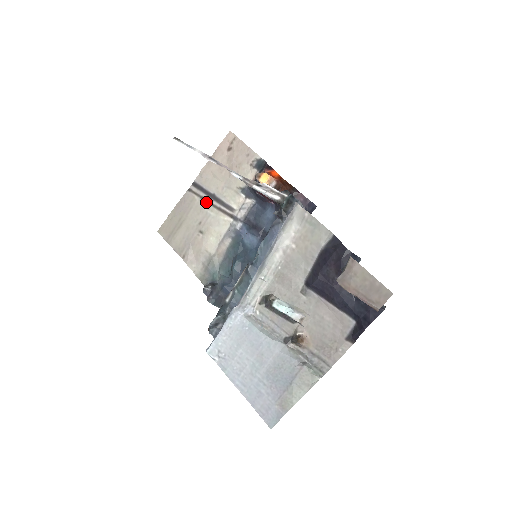
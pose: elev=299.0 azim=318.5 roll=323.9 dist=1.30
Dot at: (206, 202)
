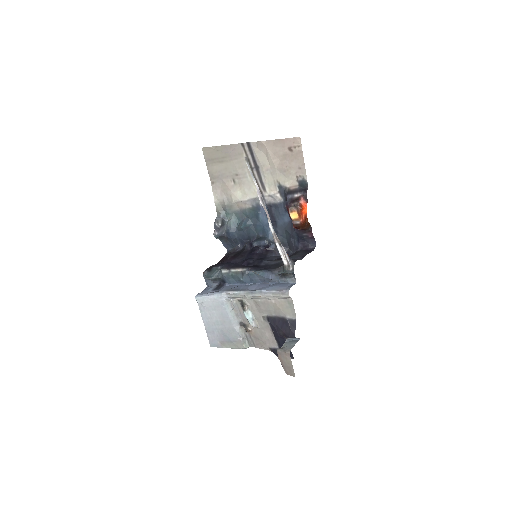
Dot at: (250, 166)
